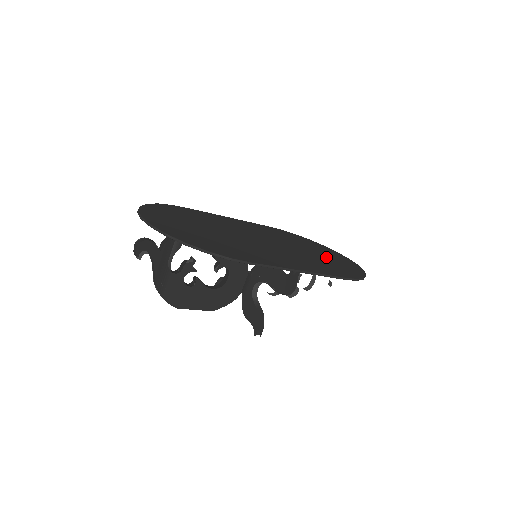
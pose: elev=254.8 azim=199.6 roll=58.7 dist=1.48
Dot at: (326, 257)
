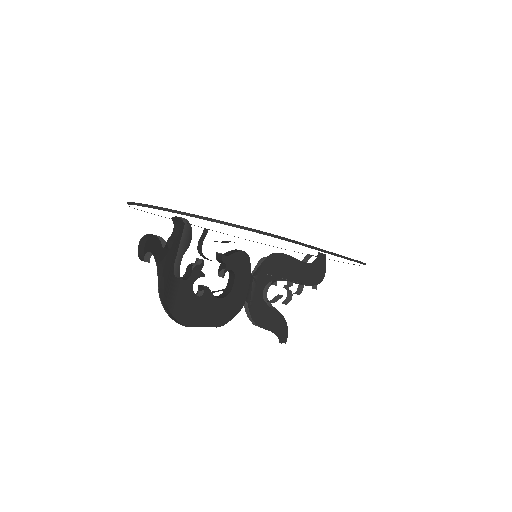
Dot at: occluded
